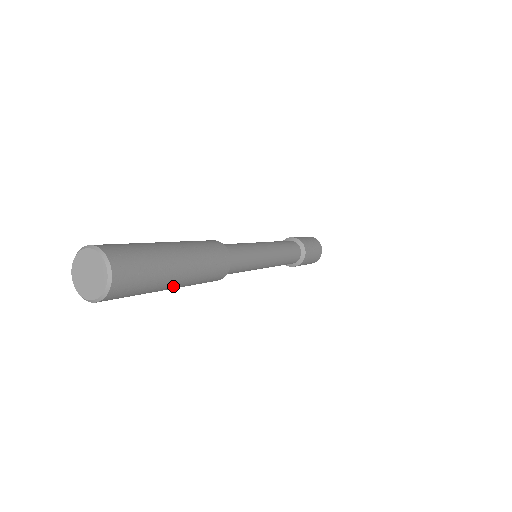
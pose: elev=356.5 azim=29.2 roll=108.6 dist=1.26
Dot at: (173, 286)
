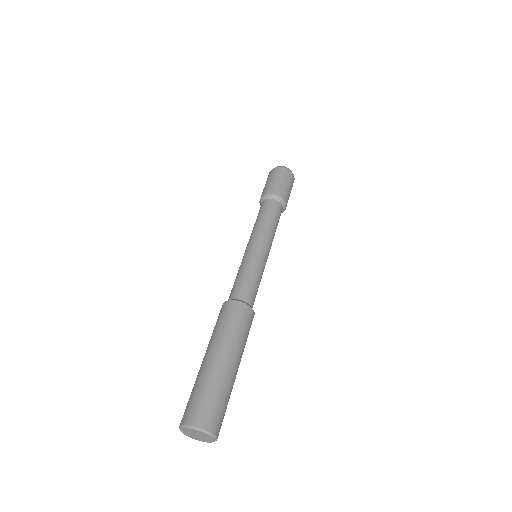
Dot at: occluded
